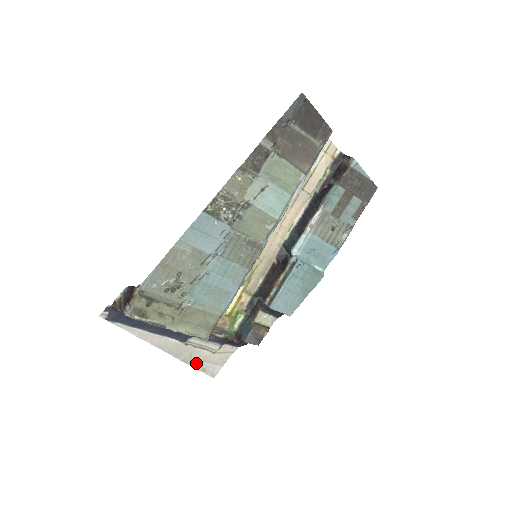
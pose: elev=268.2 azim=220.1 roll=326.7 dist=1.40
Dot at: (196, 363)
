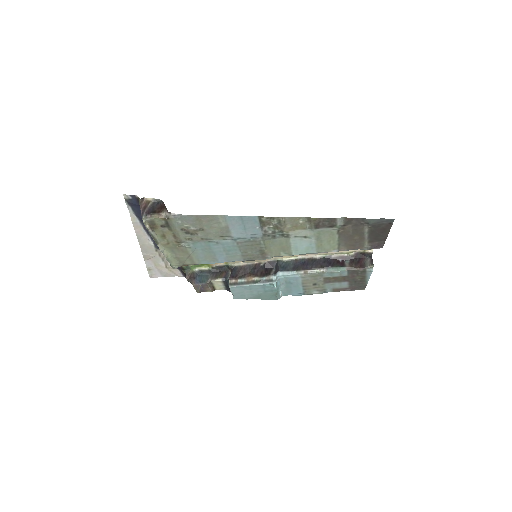
Dot at: (150, 263)
